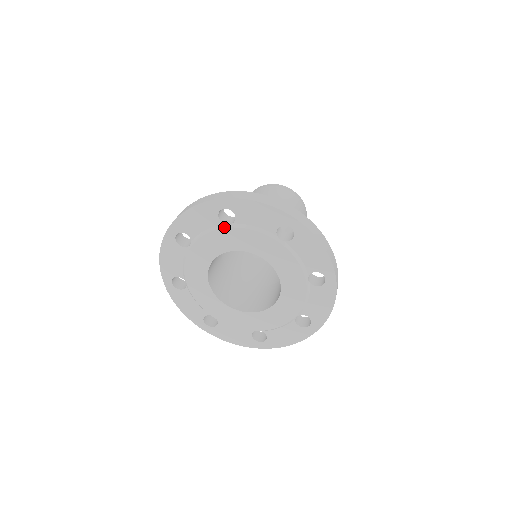
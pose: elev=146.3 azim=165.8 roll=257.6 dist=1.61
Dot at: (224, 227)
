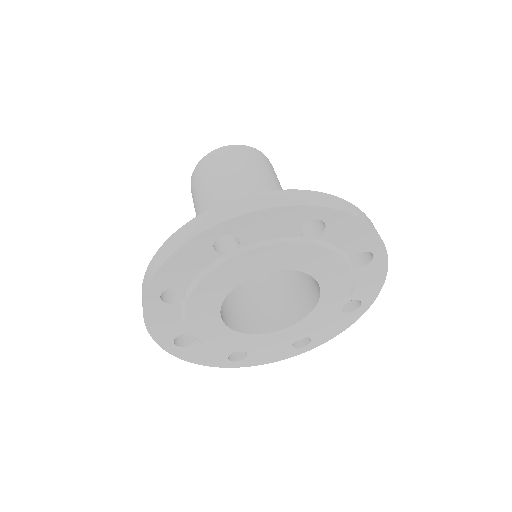
Dot at: (227, 259)
